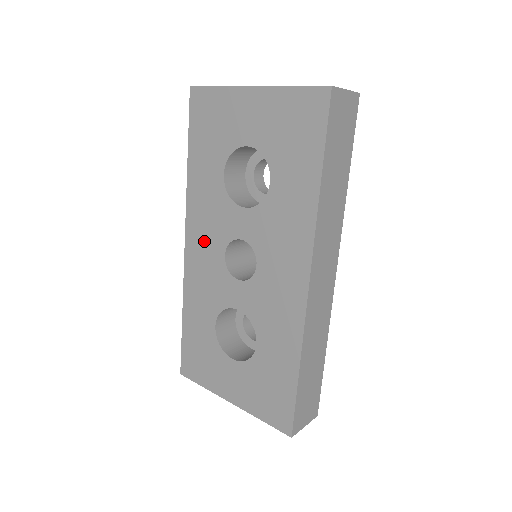
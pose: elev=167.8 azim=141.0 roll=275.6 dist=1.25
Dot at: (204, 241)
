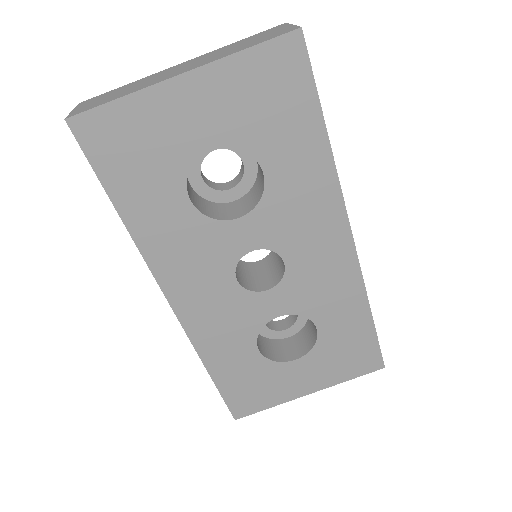
Dot at: (199, 285)
